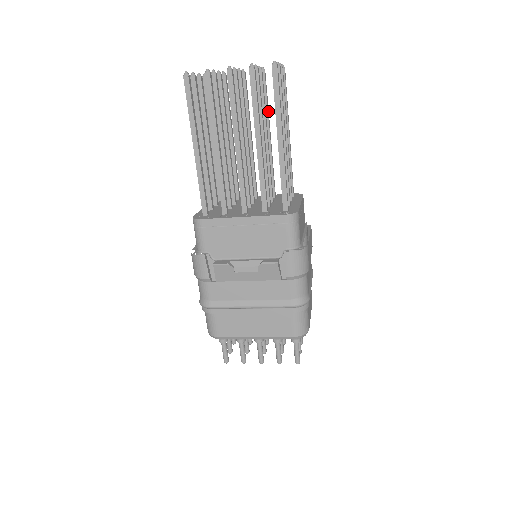
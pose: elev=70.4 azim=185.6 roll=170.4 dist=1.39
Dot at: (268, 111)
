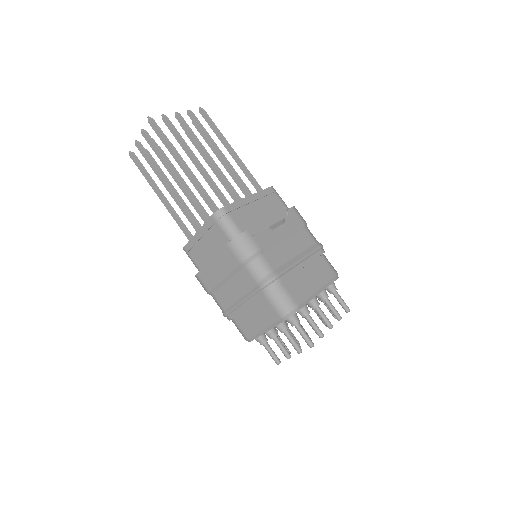
Dot at: occluded
